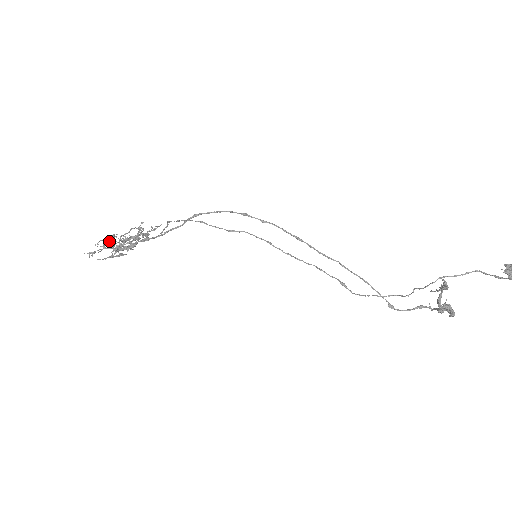
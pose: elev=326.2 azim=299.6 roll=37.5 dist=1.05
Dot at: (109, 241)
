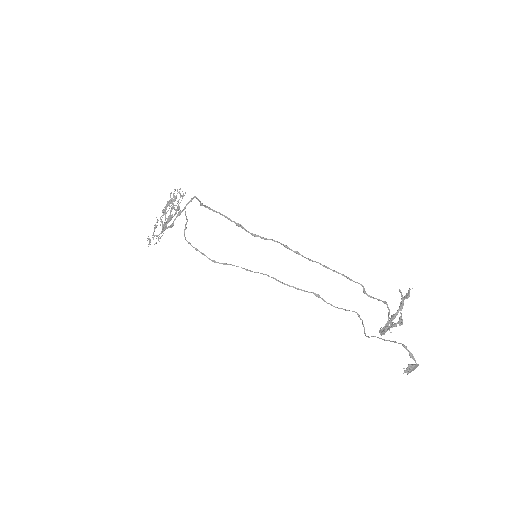
Dot at: occluded
